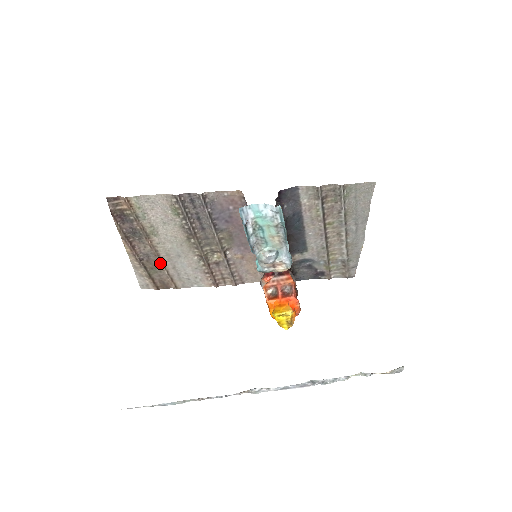
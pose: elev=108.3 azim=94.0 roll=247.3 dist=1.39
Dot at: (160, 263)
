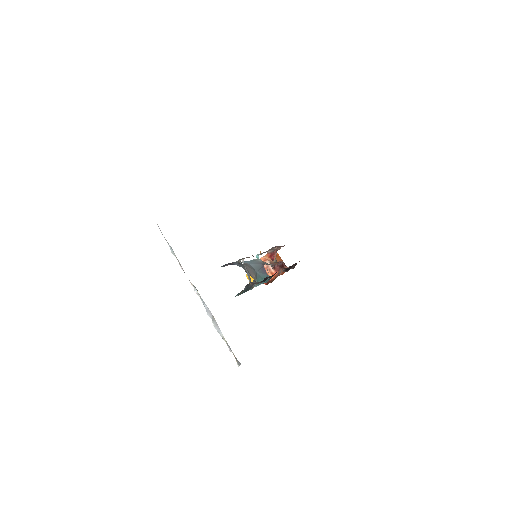
Dot at: occluded
